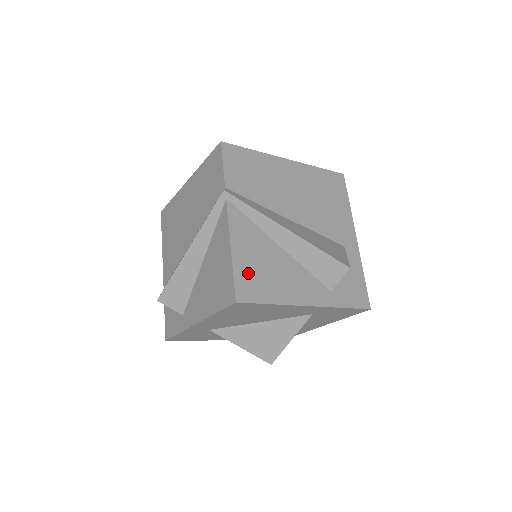
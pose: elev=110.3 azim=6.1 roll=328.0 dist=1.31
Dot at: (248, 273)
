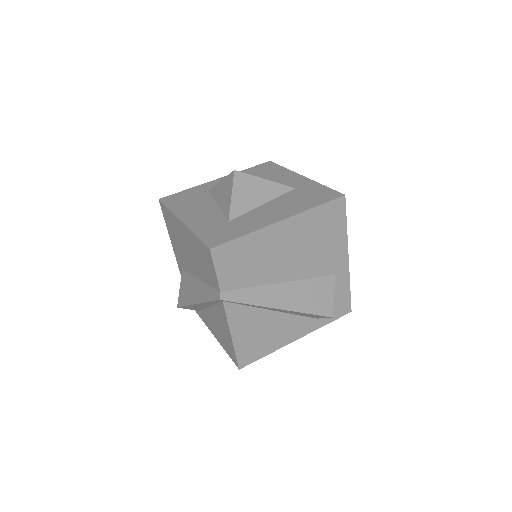
Dot at: (247, 346)
